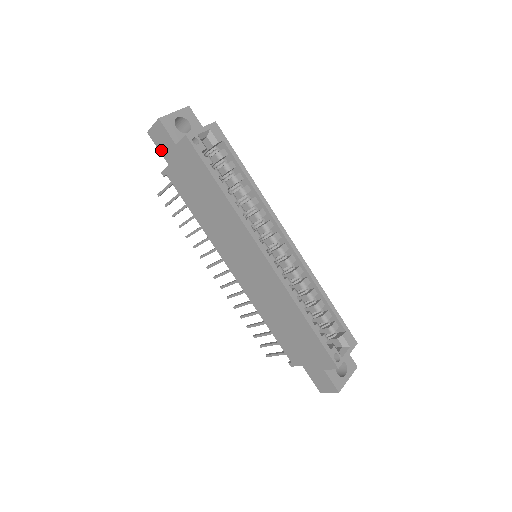
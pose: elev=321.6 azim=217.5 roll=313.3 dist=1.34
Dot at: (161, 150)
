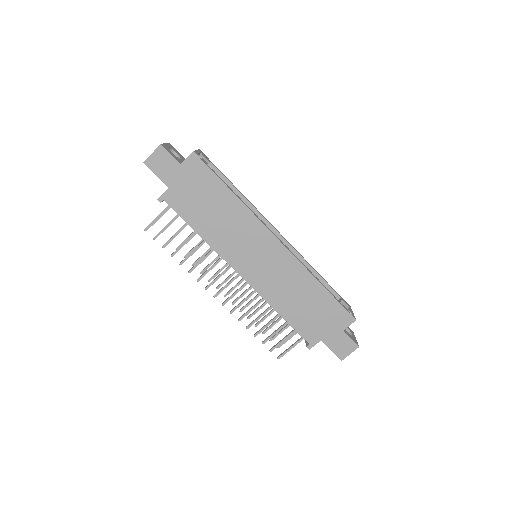
Dot at: (160, 175)
